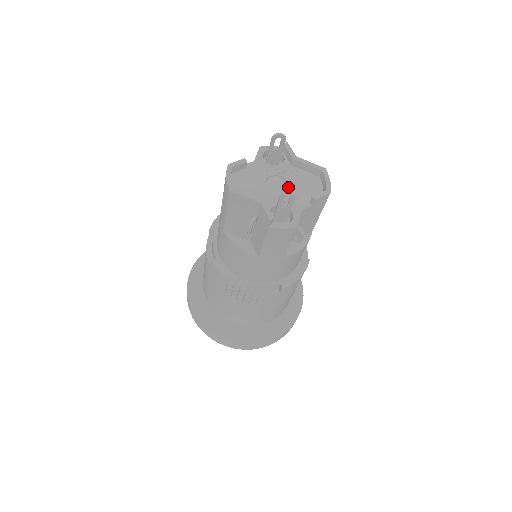
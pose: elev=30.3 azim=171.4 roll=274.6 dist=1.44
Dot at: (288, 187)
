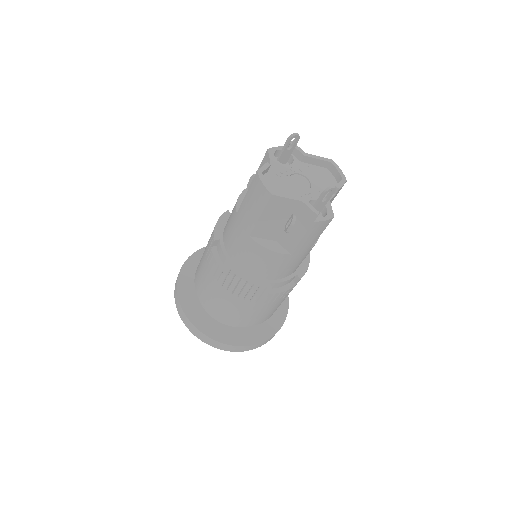
Dot at: (308, 182)
